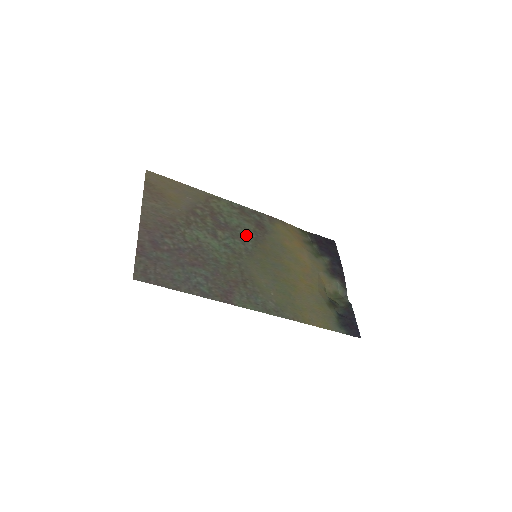
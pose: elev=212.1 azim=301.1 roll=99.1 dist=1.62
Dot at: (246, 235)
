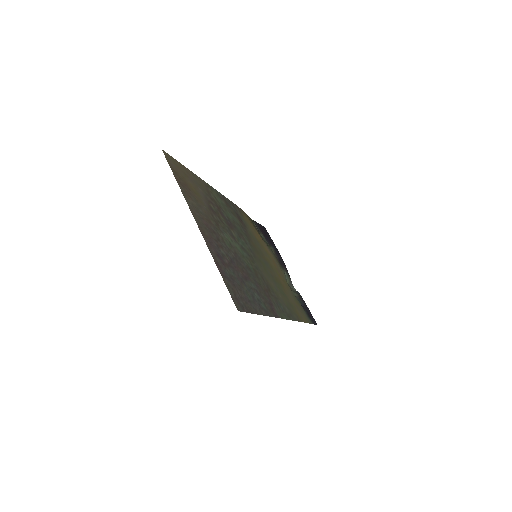
Dot at: (242, 232)
